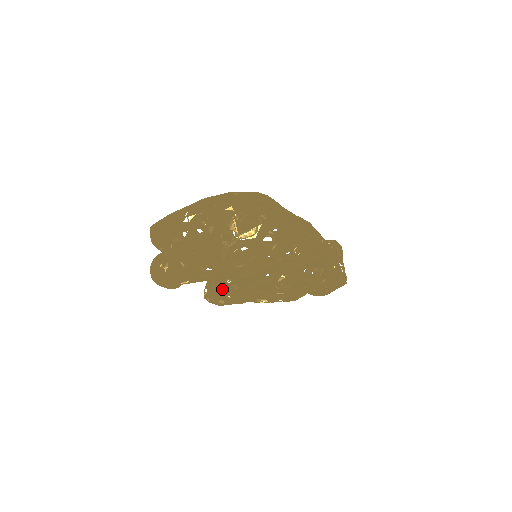
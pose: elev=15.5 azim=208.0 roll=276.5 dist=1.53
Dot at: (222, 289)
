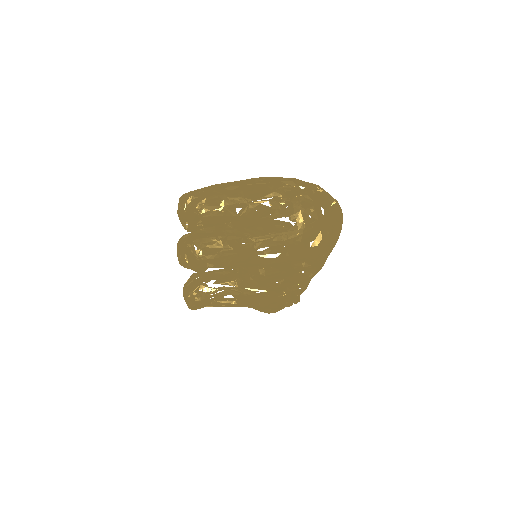
Dot at: (219, 286)
